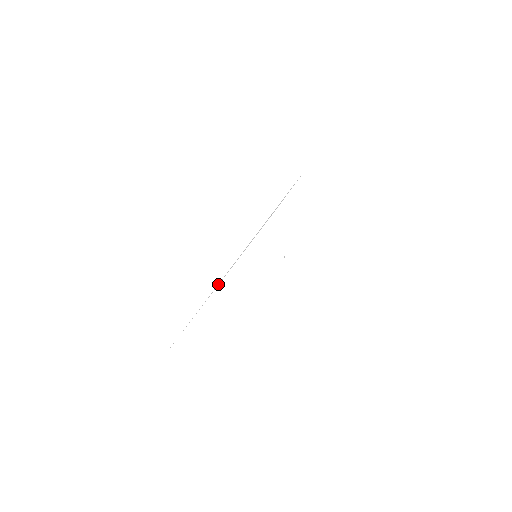
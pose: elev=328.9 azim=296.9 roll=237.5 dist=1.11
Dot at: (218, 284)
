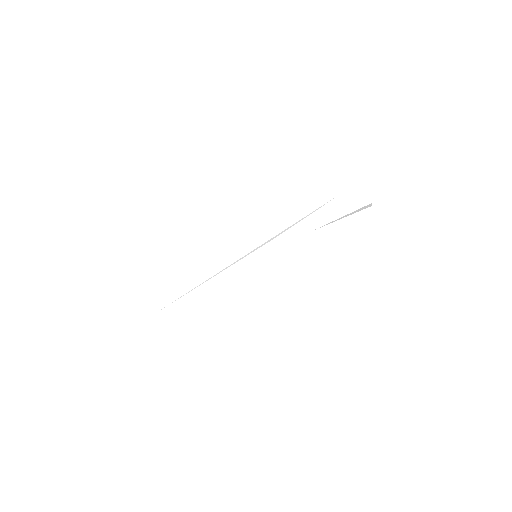
Dot at: occluded
